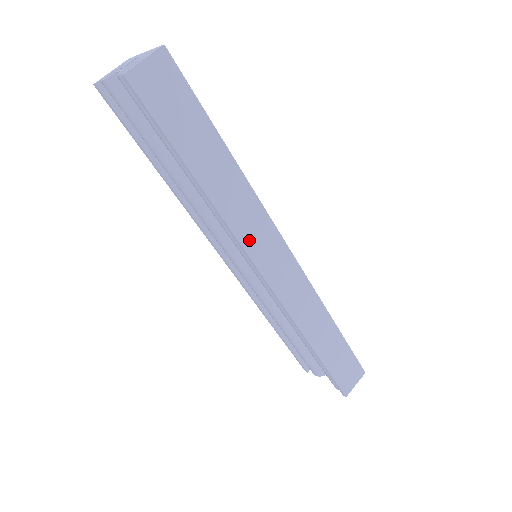
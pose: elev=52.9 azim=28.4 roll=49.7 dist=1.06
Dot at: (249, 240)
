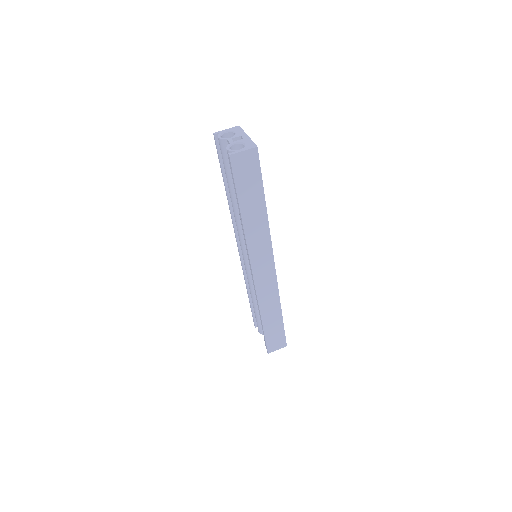
Dot at: (254, 252)
